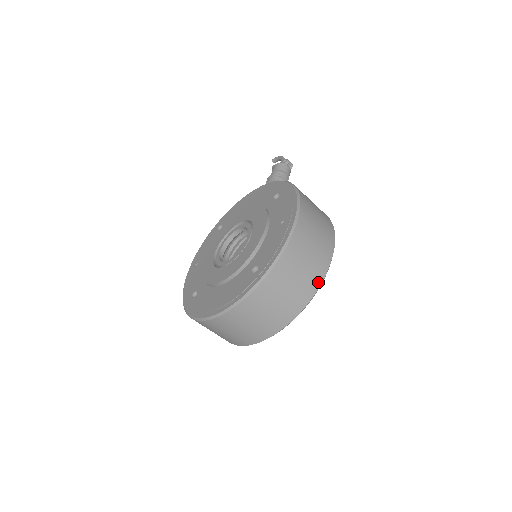
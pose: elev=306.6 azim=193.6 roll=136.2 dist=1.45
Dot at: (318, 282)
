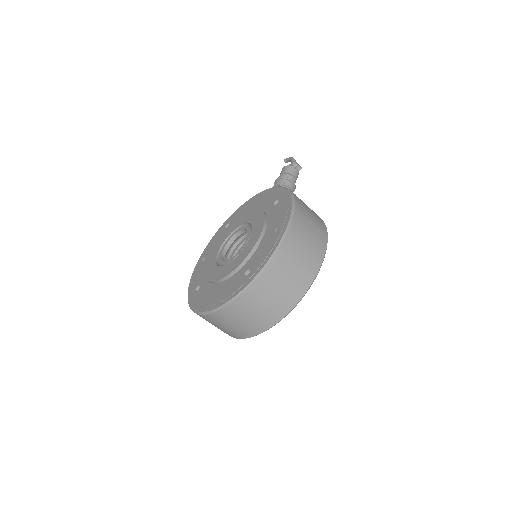
Dot at: (305, 287)
